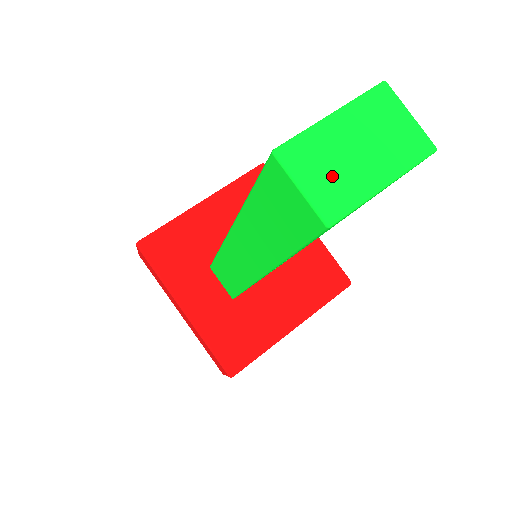
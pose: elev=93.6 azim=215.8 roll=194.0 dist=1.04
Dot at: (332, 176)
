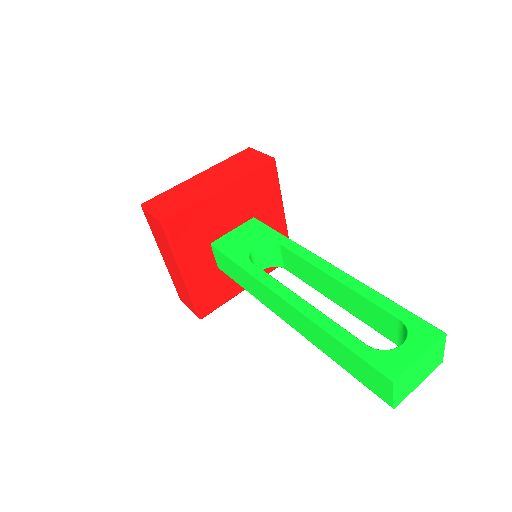
Dot at: (407, 387)
